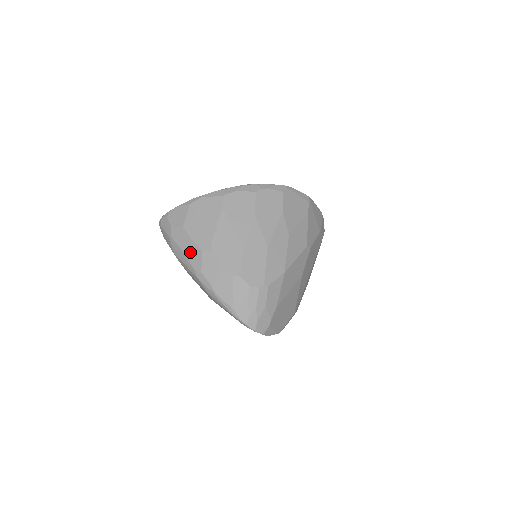
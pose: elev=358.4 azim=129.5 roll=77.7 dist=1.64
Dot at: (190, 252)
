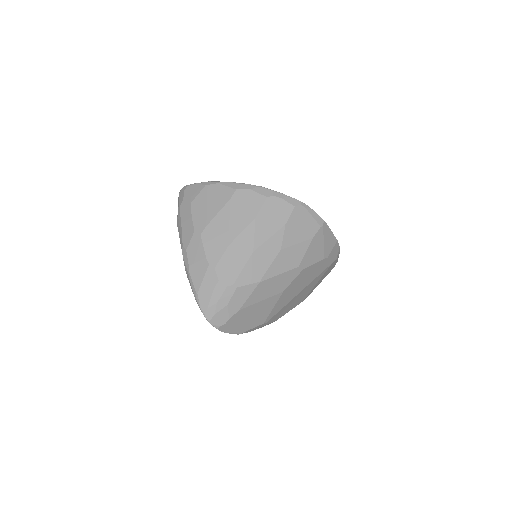
Dot at: (186, 228)
